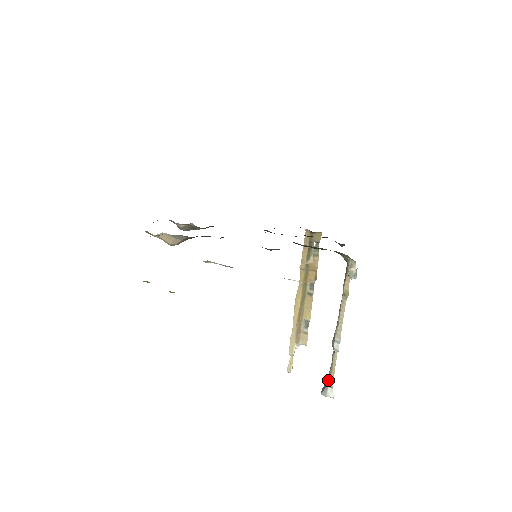
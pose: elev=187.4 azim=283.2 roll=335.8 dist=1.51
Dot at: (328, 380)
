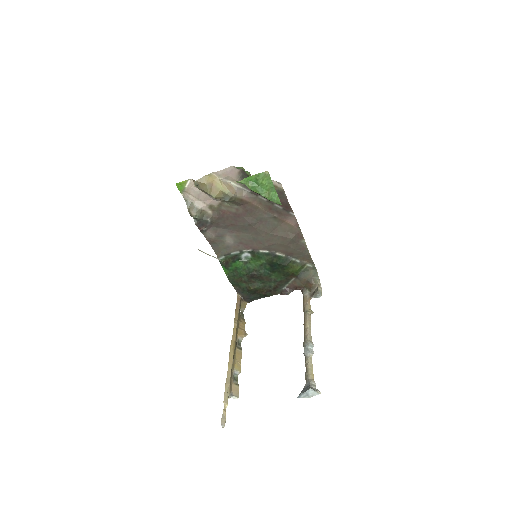
Dot at: (309, 380)
